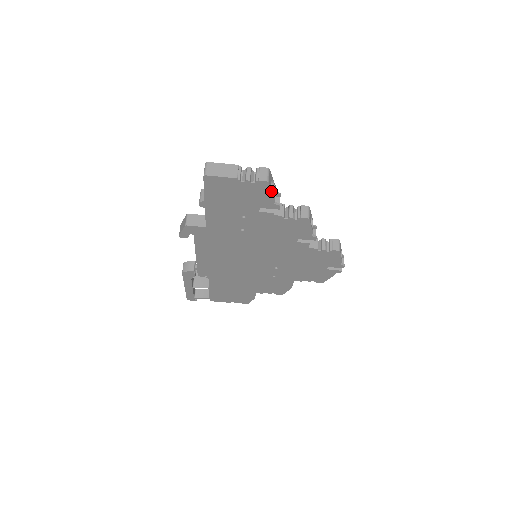
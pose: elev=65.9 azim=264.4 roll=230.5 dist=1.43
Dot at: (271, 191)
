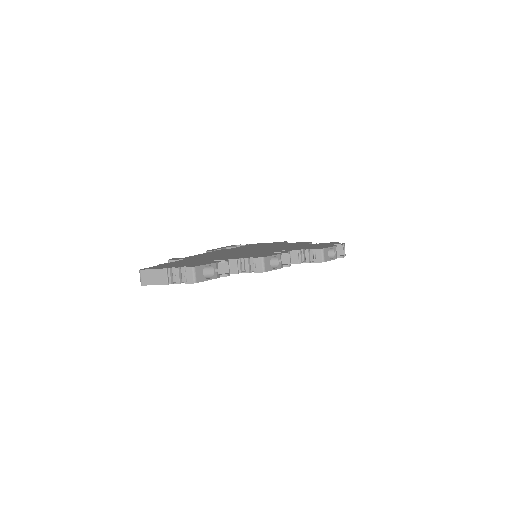
Dot at: (206, 280)
